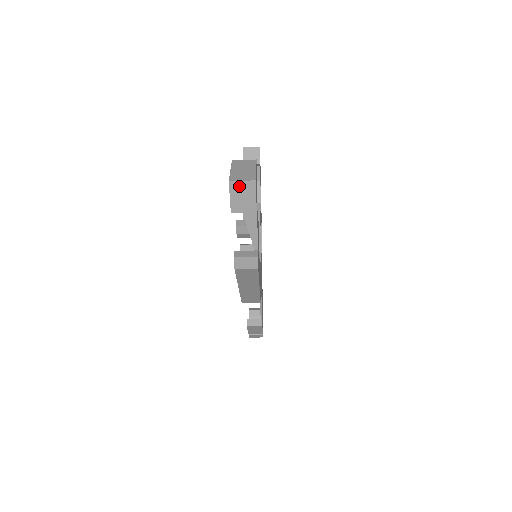
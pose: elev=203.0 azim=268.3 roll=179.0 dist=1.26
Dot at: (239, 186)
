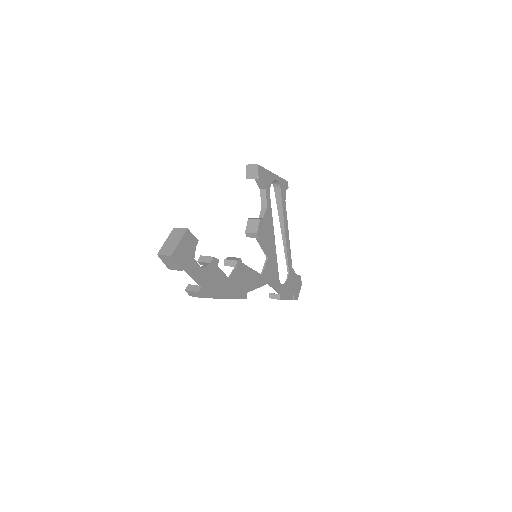
Dot at: (164, 257)
